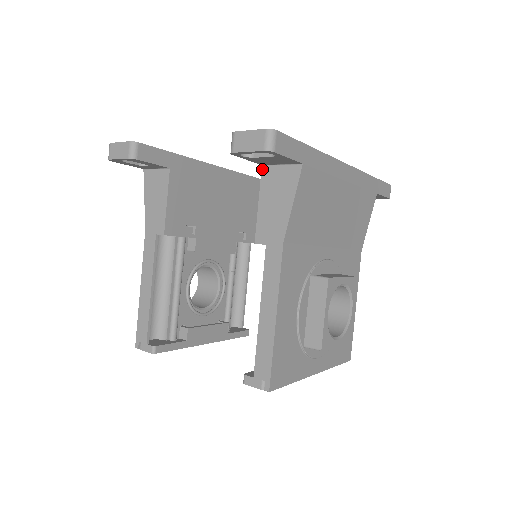
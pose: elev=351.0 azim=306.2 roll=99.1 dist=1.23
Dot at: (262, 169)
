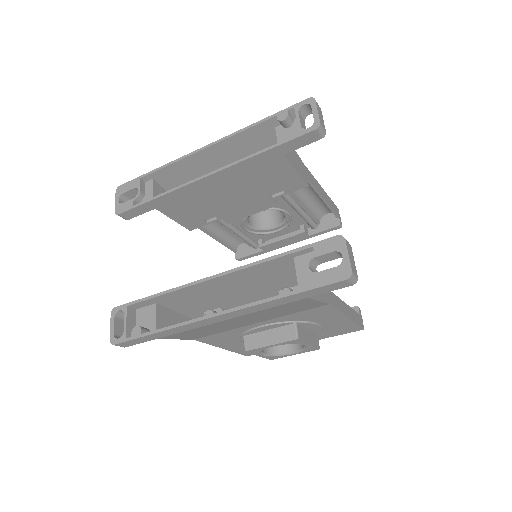
Dot at: (158, 303)
